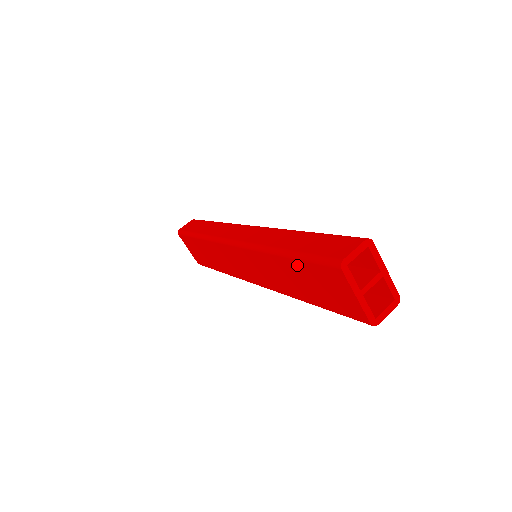
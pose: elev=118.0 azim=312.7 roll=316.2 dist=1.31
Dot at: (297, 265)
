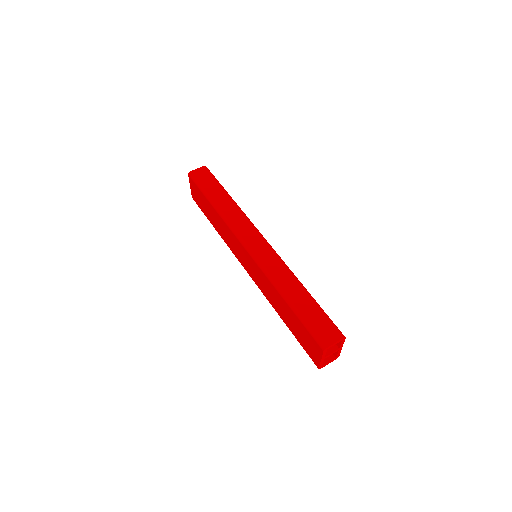
Dot at: (294, 316)
